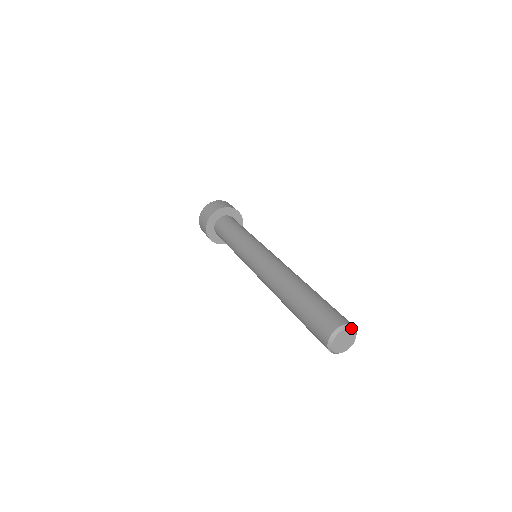
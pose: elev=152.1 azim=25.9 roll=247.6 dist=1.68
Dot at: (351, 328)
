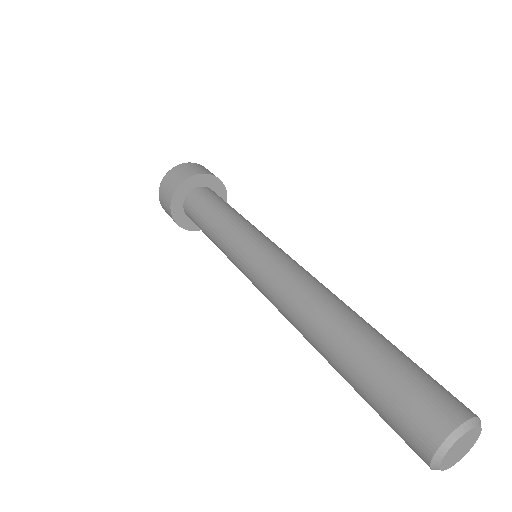
Dot at: (467, 430)
